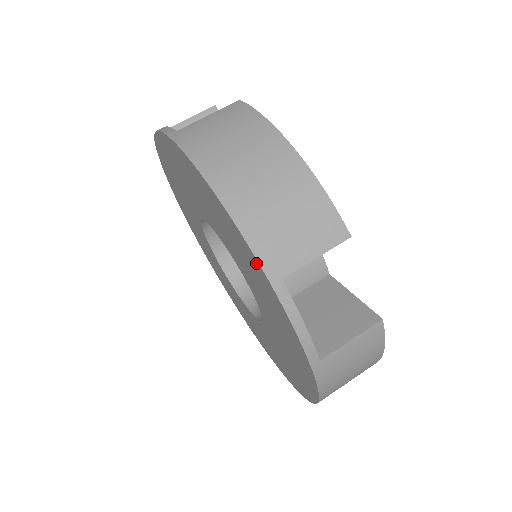
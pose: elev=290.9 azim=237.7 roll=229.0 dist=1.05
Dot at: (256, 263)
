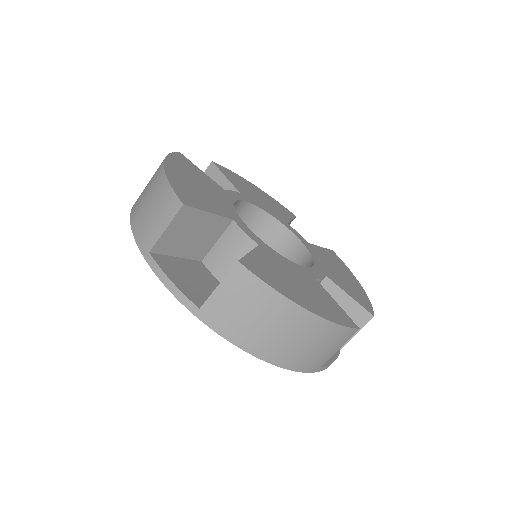
Dot at: occluded
